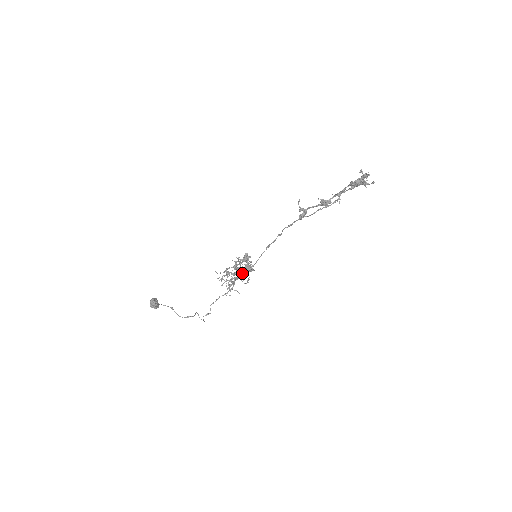
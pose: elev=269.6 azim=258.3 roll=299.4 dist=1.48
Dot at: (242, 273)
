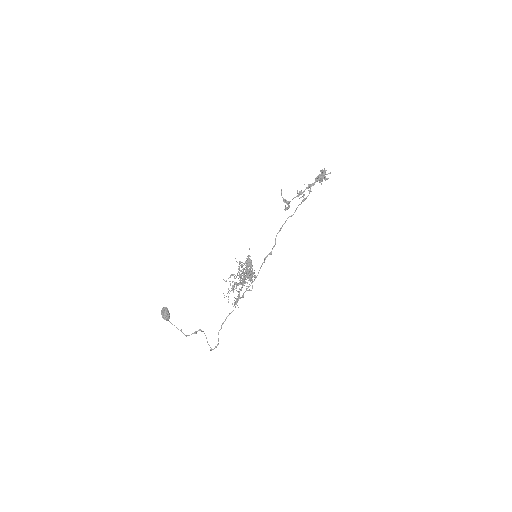
Dot at: (245, 269)
